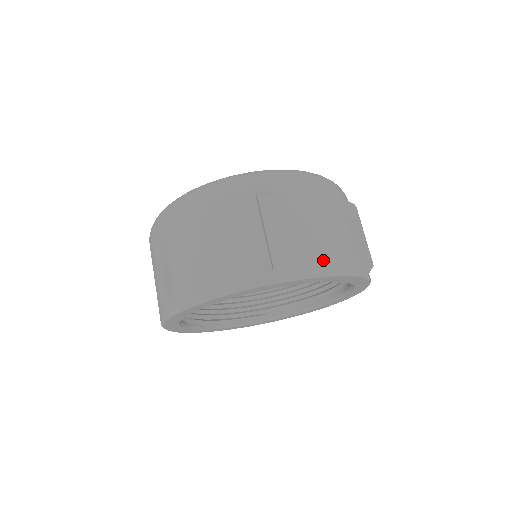
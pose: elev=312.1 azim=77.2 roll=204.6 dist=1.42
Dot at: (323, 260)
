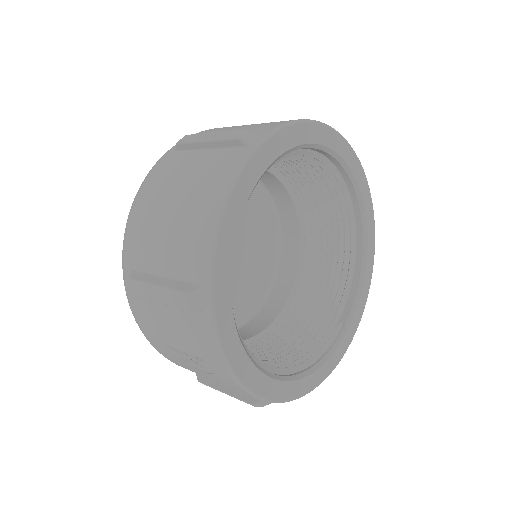
Dot at: (279, 122)
